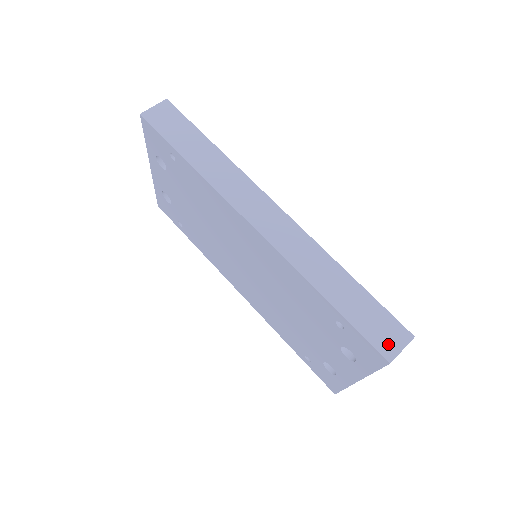
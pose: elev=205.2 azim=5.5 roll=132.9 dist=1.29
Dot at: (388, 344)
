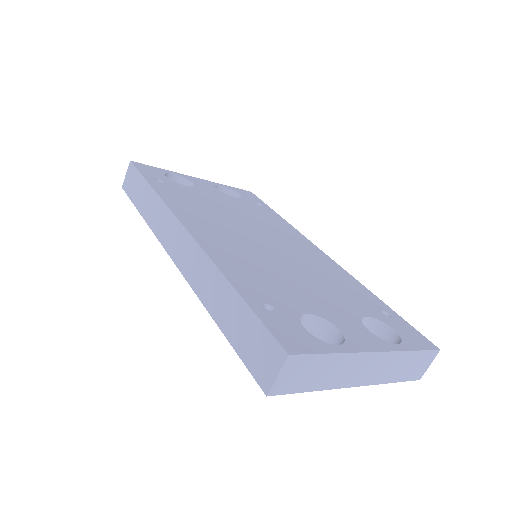
Dot at: (264, 370)
